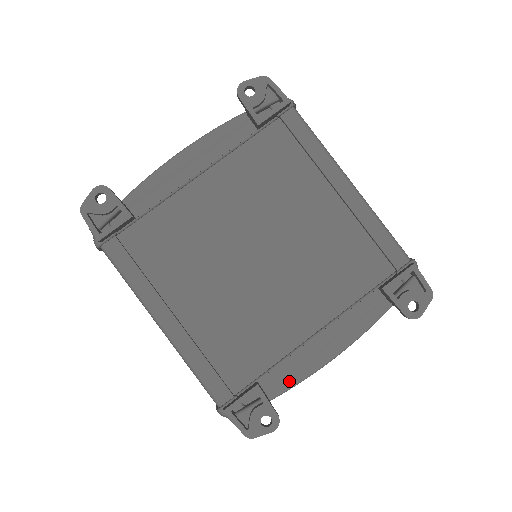
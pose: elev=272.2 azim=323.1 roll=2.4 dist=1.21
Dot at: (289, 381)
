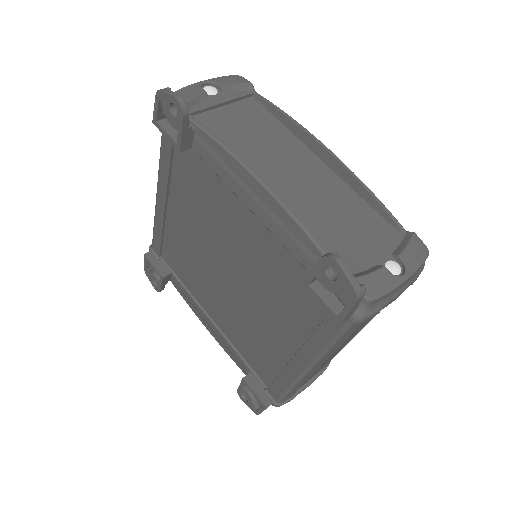
Dot at: (183, 295)
